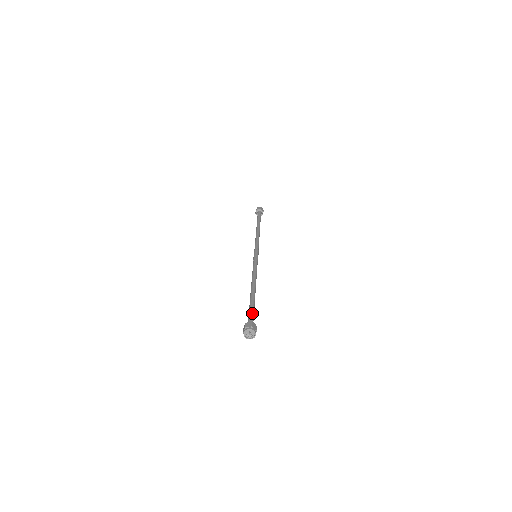
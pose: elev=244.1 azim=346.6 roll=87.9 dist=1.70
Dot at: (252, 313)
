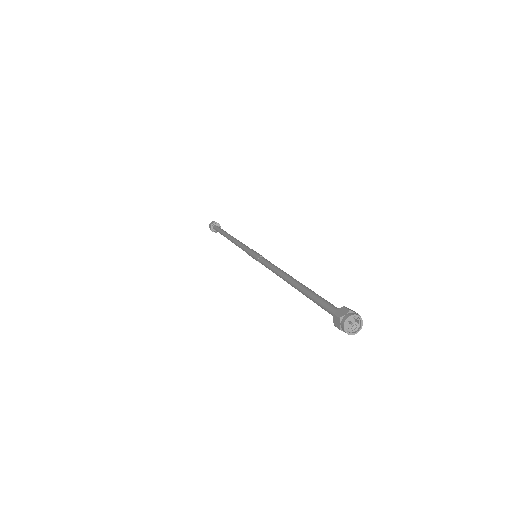
Dot at: (326, 301)
